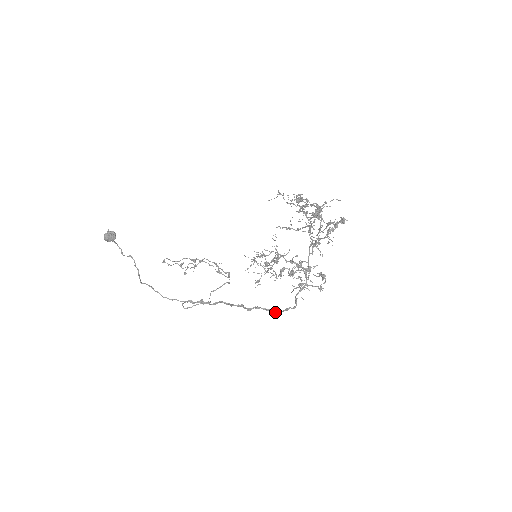
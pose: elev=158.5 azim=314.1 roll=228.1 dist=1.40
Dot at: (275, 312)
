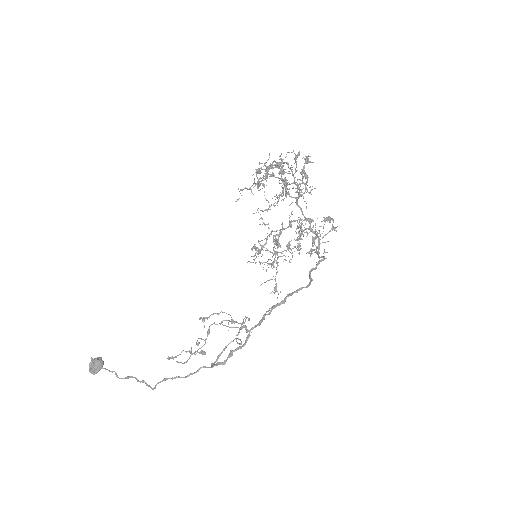
Dot at: (309, 274)
